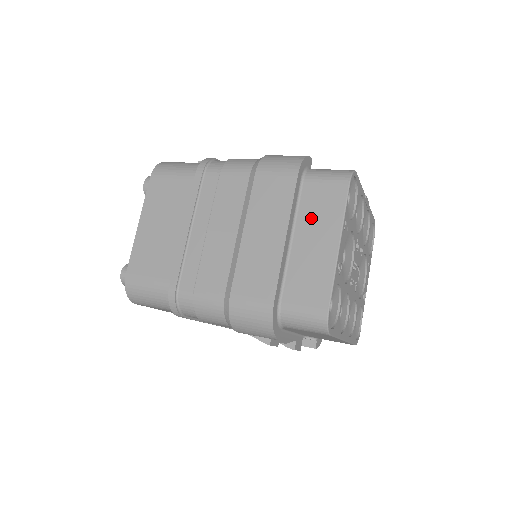
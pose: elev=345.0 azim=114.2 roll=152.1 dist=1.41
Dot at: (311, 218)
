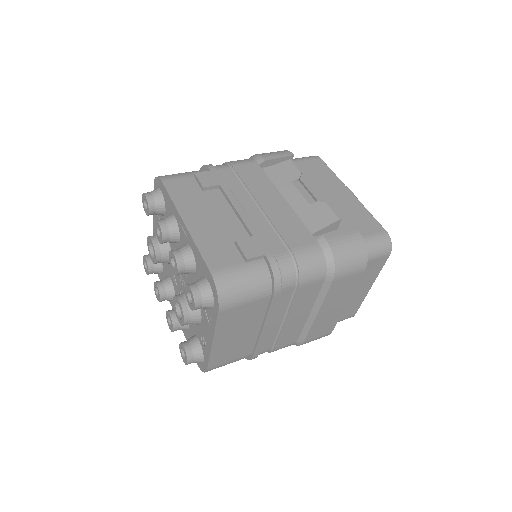
Dot at: occluded
